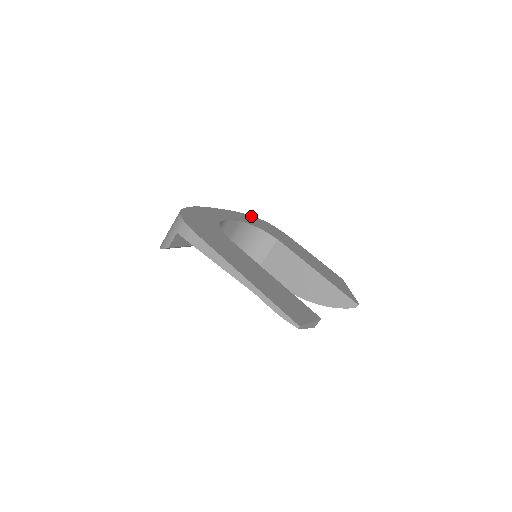
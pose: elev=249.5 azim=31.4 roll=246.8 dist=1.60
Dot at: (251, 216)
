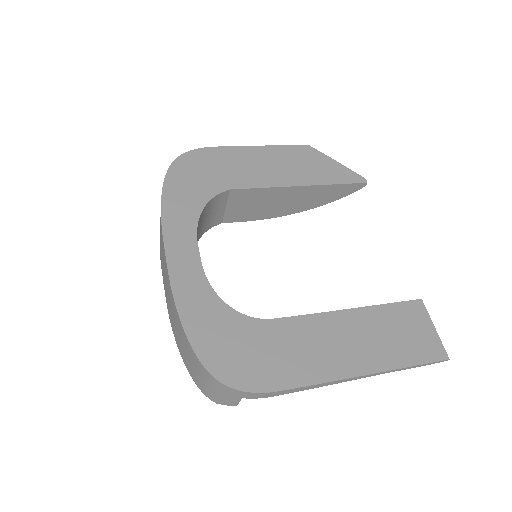
Dot at: (165, 187)
